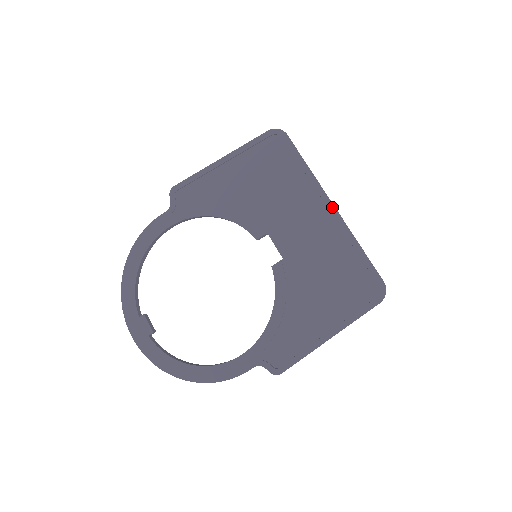
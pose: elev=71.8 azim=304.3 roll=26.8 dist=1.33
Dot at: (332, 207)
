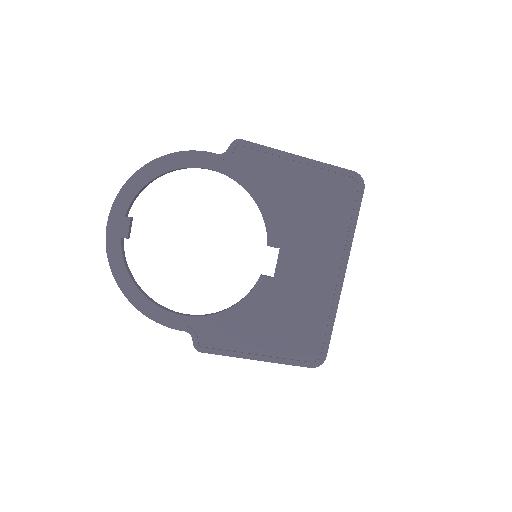
Dot at: (343, 276)
